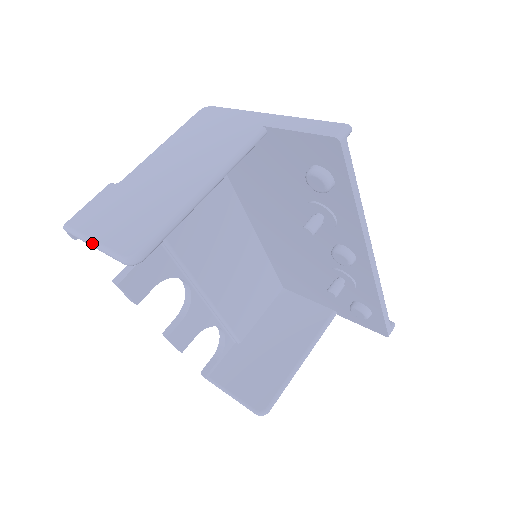
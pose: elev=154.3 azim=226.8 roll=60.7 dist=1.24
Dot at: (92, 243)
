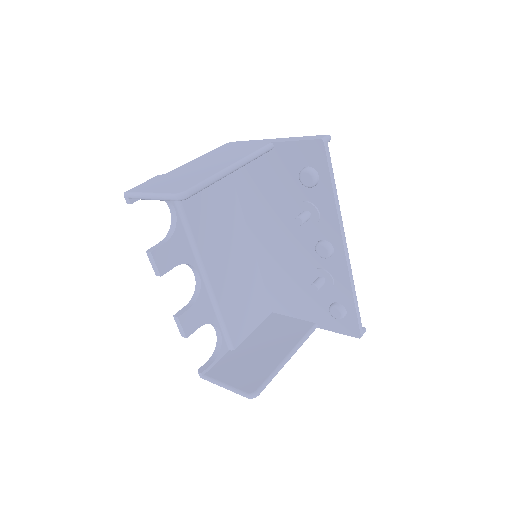
Dot at: (149, 194)
